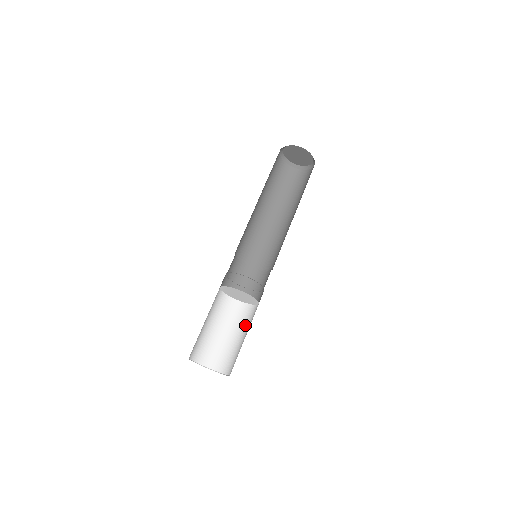
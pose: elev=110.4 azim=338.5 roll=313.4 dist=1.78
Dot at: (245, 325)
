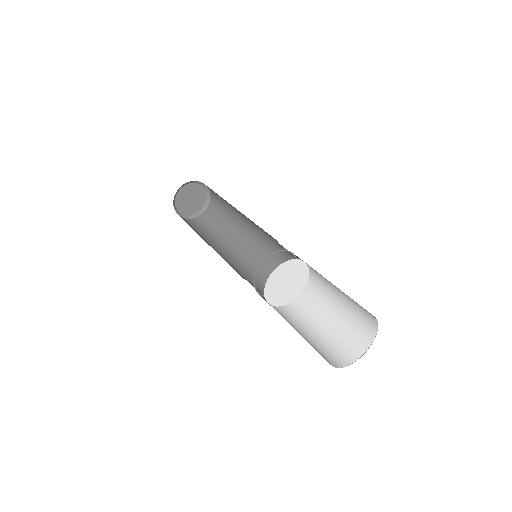
Dot at: (327, 287)
